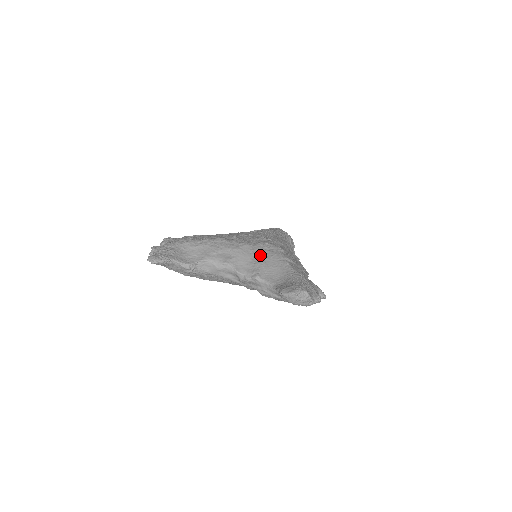
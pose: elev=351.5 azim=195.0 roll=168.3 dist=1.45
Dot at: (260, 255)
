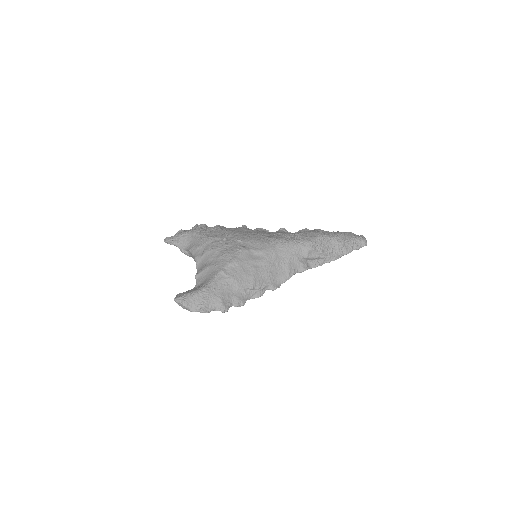
Dot at: (213, 261)
